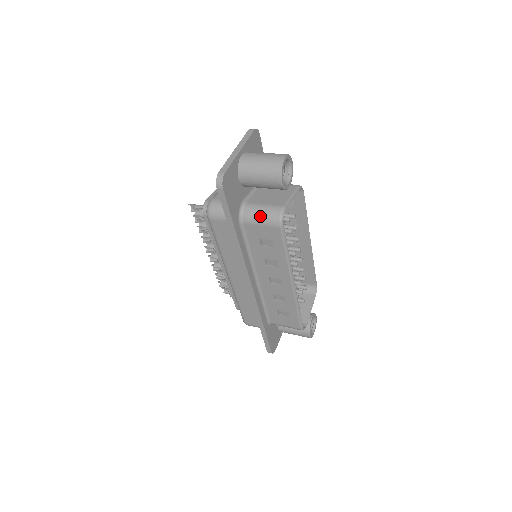
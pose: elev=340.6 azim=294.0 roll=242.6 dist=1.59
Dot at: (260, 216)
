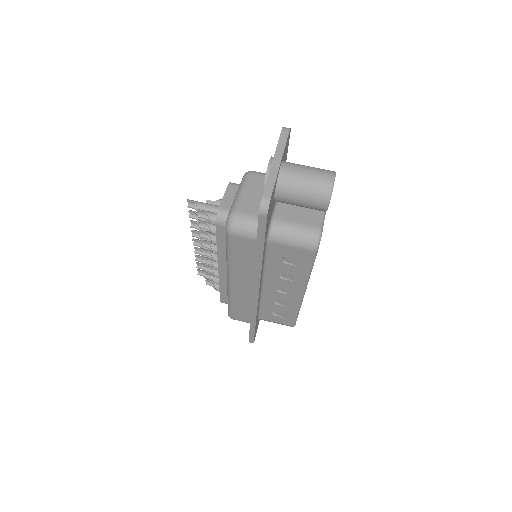
Dot at: (293, 237)
